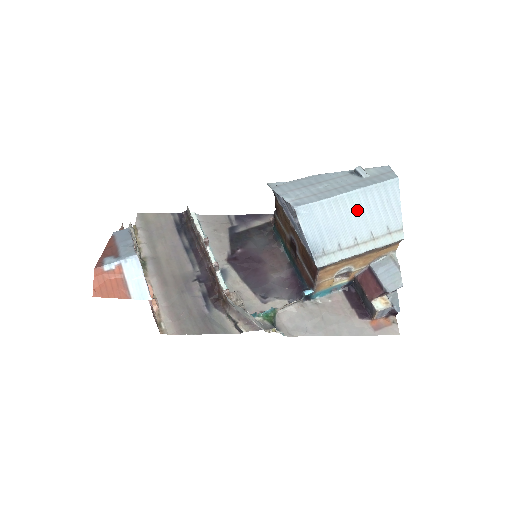
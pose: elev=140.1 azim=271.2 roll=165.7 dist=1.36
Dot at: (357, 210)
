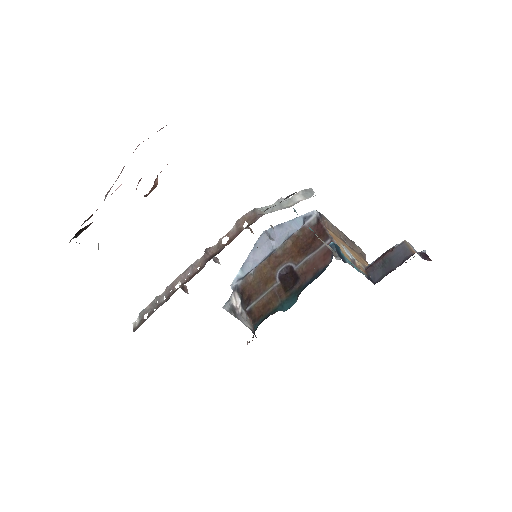
Dot at: occluded
